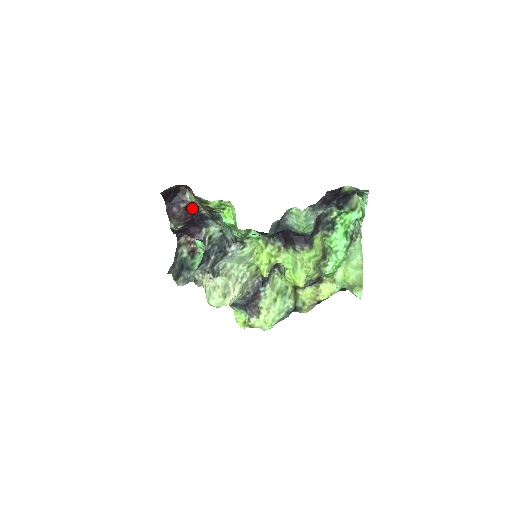
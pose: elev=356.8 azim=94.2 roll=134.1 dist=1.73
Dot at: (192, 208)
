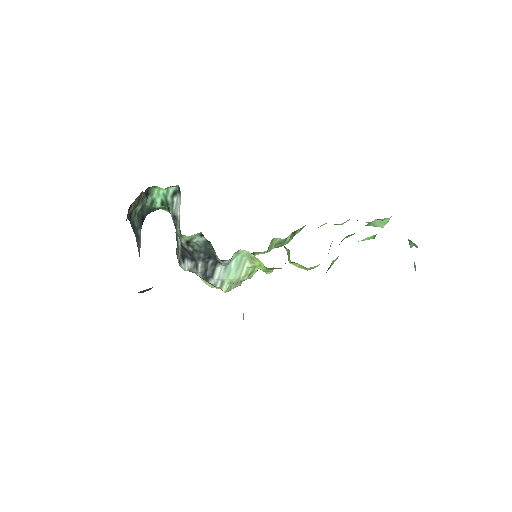
Dot at: occluded
